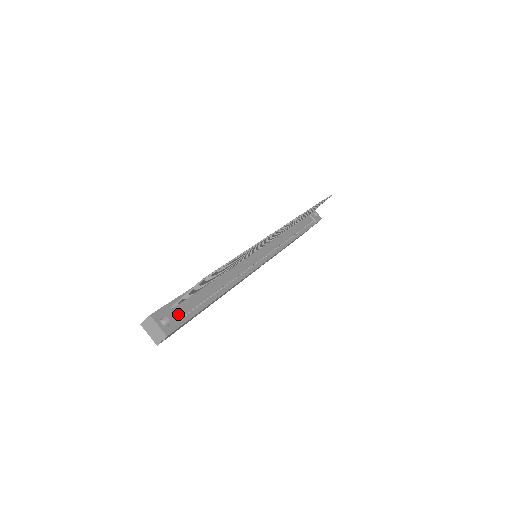
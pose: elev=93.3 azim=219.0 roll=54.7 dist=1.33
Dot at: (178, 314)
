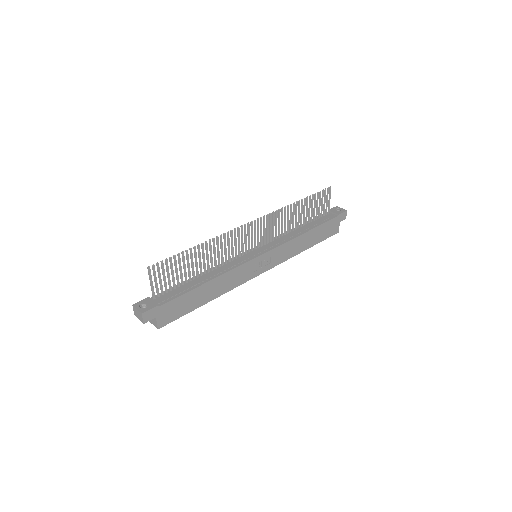
Dot at: (158, 301)
